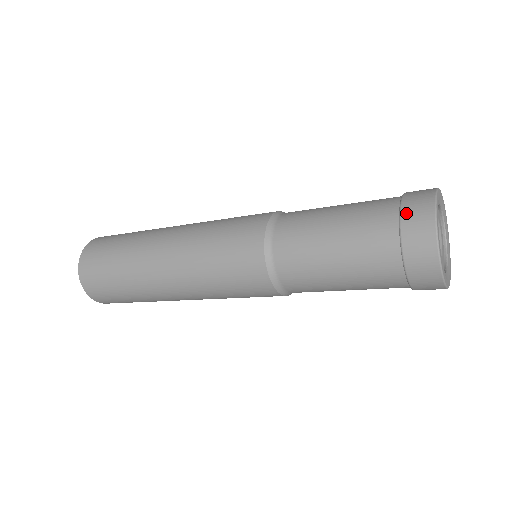
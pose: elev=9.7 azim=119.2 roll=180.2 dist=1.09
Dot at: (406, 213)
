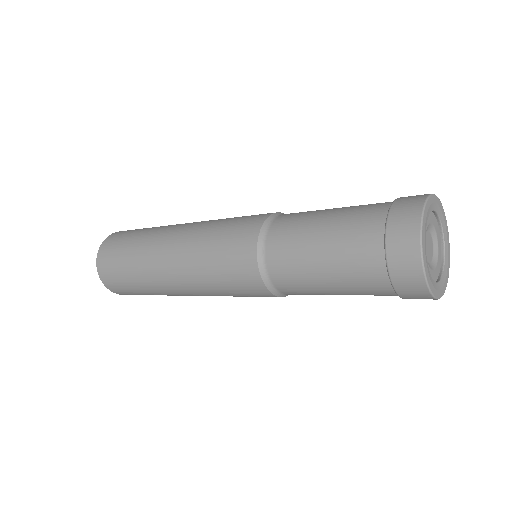
Dot at: (391, 251)
